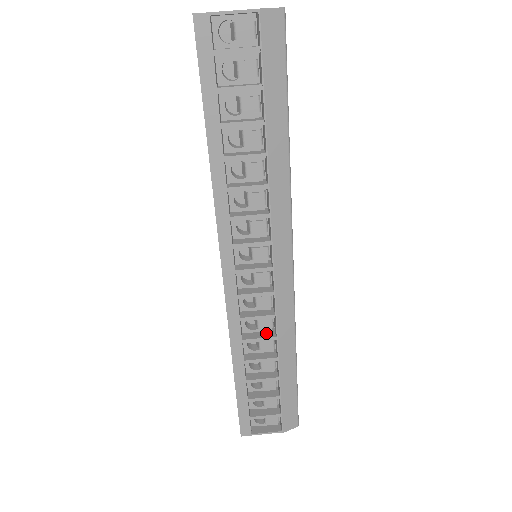
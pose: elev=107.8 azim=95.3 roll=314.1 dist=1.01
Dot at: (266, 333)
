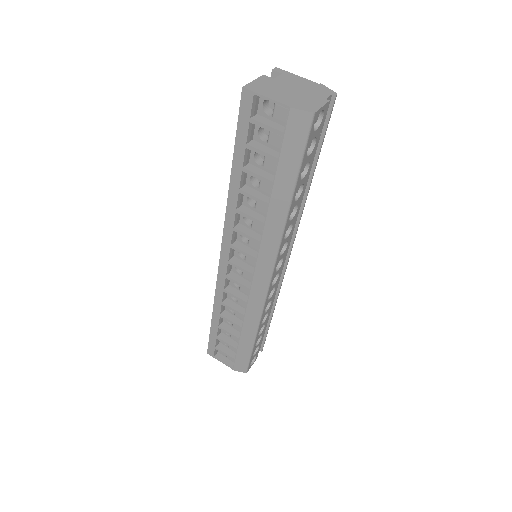
Dot at: (241, 308)
